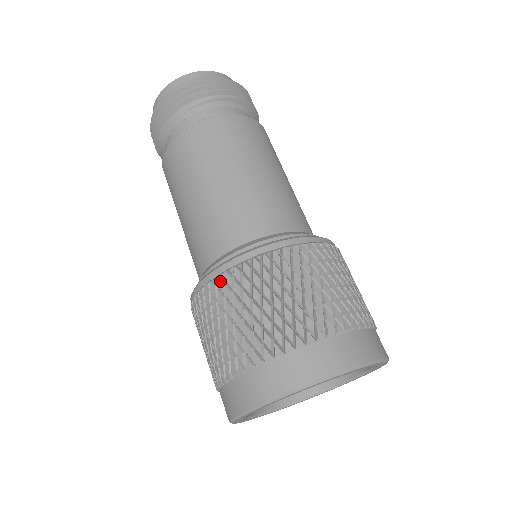
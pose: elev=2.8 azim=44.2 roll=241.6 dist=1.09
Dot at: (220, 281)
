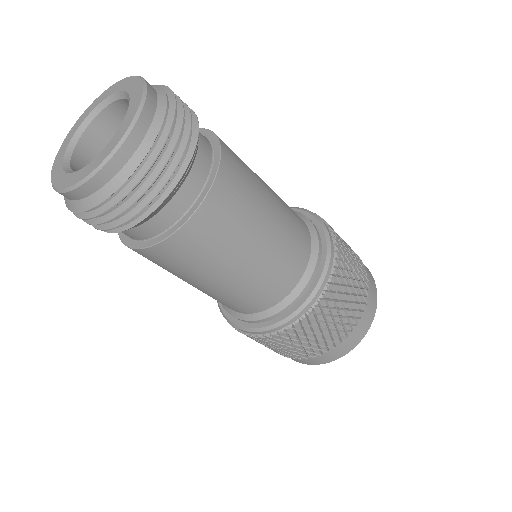
Dot at: (305, 321)
